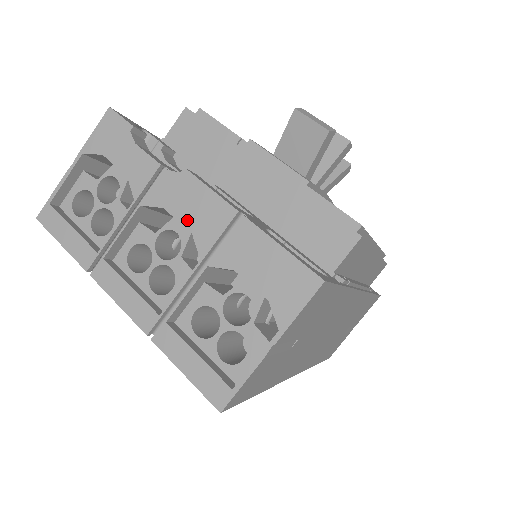
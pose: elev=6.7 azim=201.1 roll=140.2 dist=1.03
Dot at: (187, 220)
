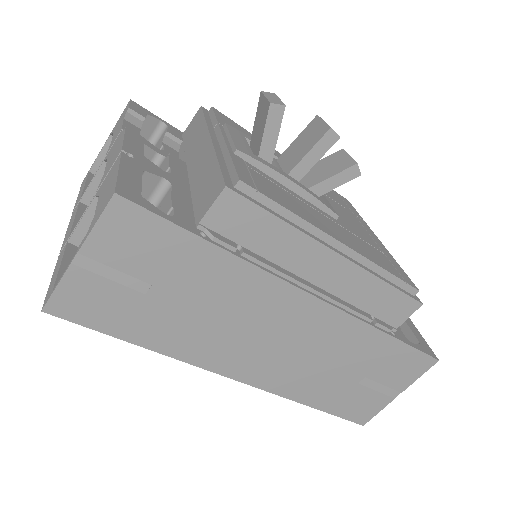
Dot at: (108, 164)
